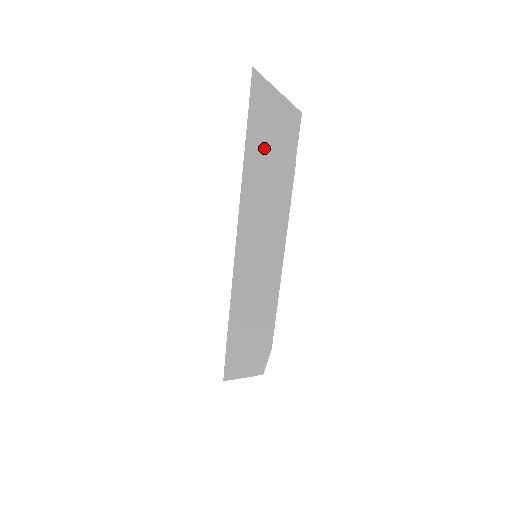
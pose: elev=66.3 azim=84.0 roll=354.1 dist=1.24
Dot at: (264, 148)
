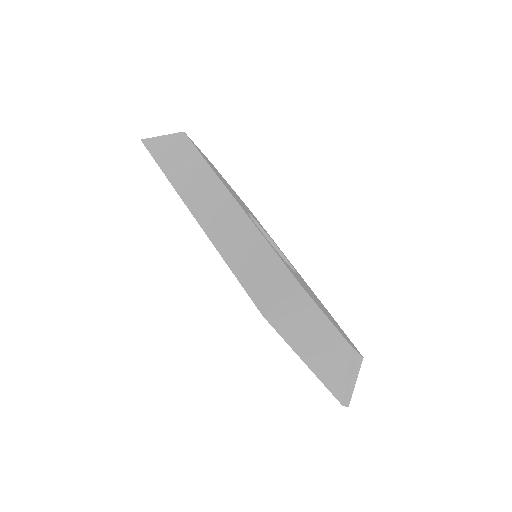
Dot at: (178, 167)
